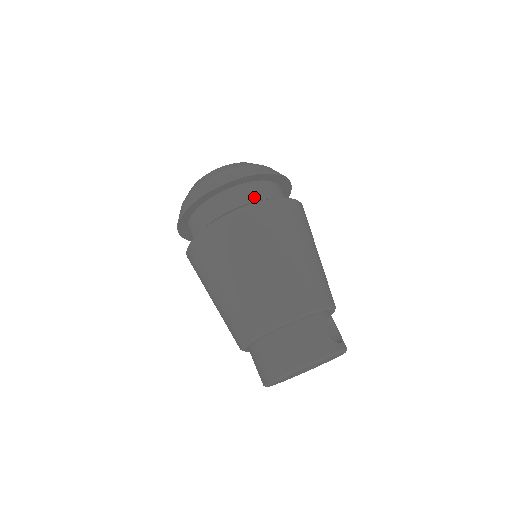
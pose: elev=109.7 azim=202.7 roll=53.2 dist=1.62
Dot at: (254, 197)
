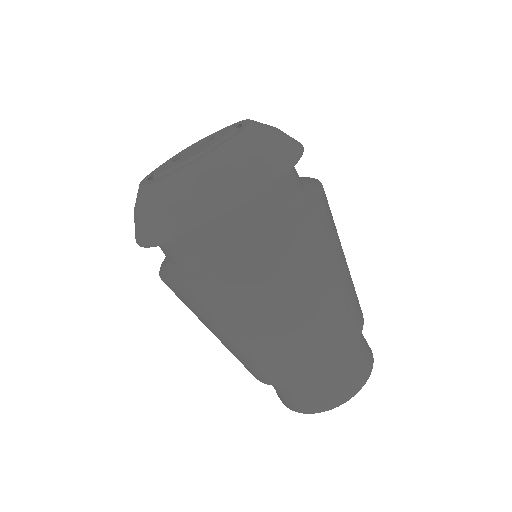
Dot at: (297, 189)
